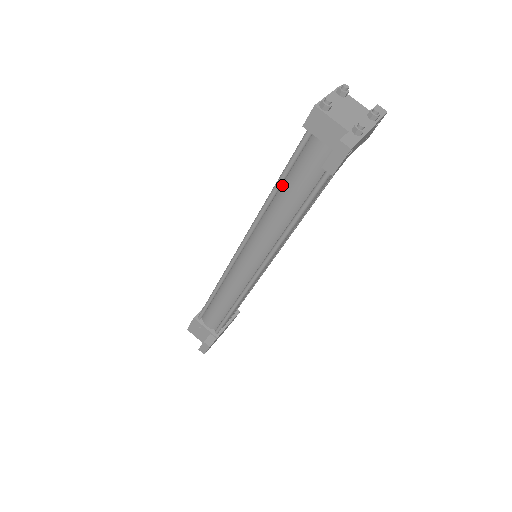
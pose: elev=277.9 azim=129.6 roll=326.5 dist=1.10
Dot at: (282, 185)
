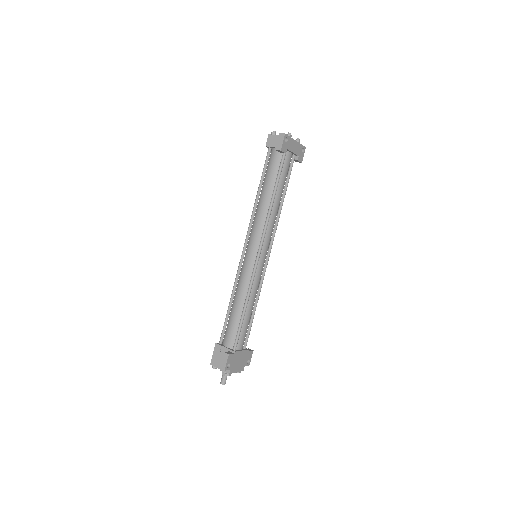
Dot at: (262, 187)
